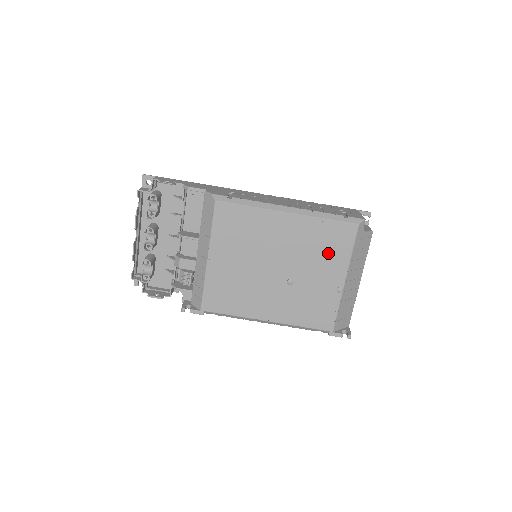
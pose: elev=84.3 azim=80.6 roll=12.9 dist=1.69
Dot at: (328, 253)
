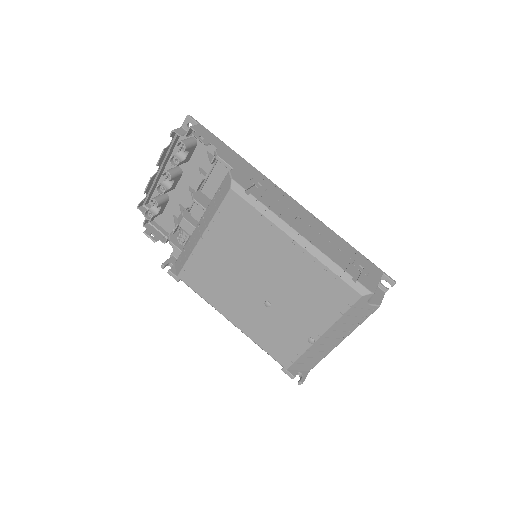
Dot at: (317, 302)
